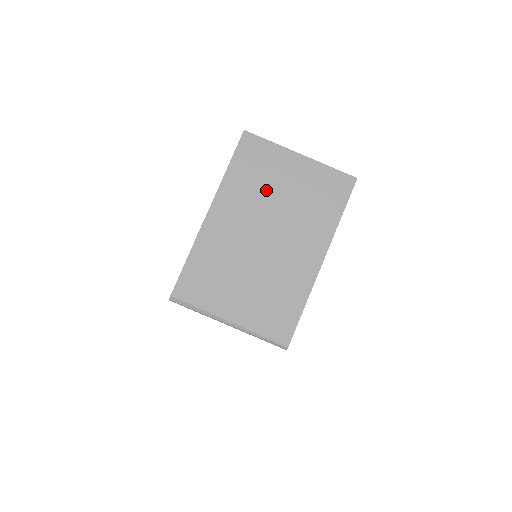
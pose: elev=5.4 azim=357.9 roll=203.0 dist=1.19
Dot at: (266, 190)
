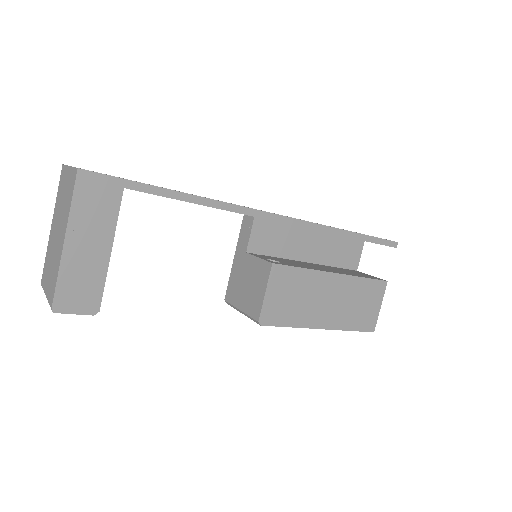
Dot at: (61, 200)
